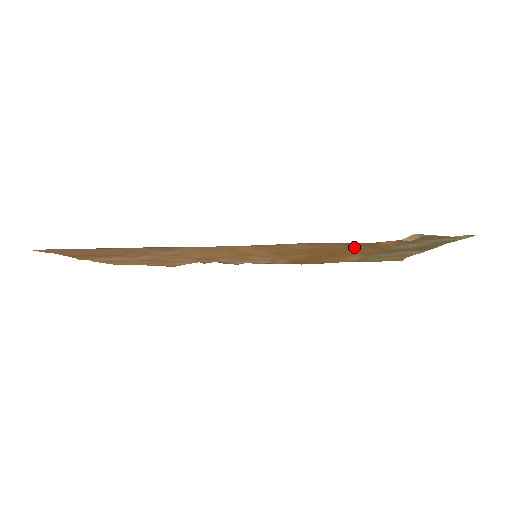
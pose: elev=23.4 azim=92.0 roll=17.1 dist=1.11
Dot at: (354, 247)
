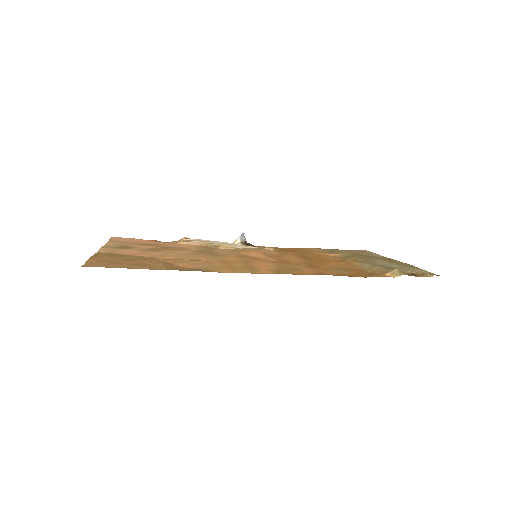
Dot at: (346, 269)
